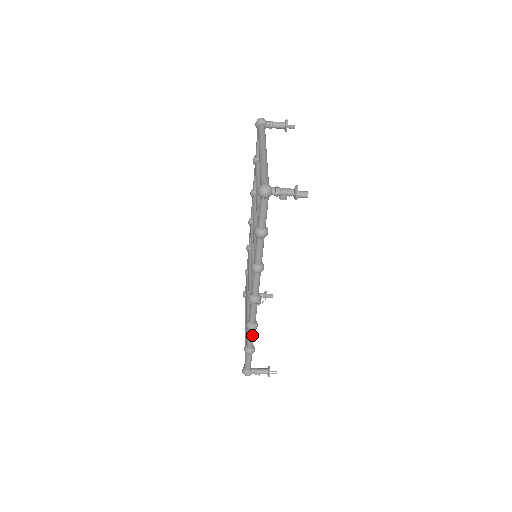
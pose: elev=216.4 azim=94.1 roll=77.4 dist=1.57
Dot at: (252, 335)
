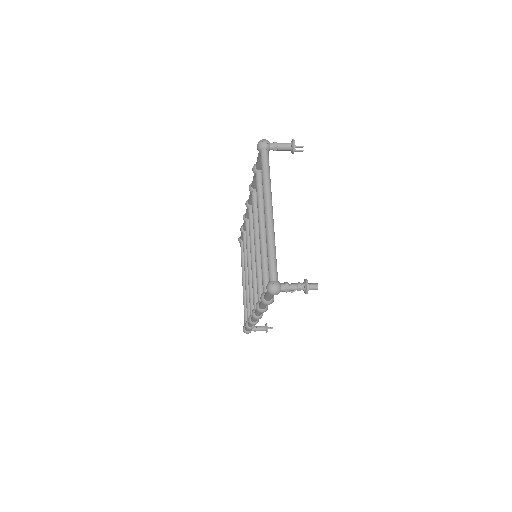
Dot at: occluded
